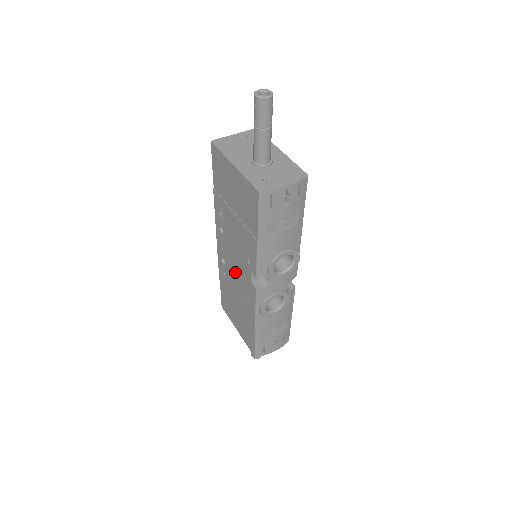
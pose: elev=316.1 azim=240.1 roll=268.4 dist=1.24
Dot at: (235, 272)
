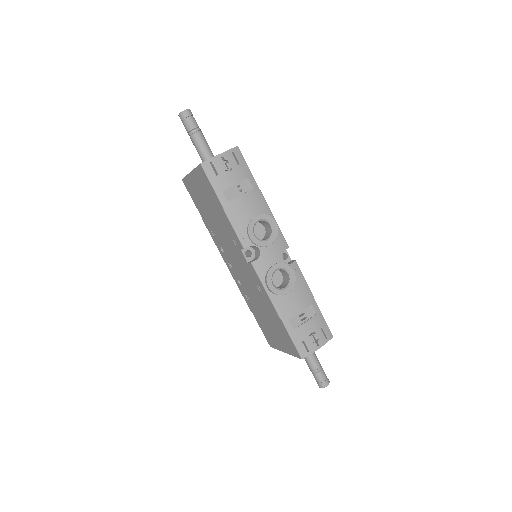
Dot at: (244, 276)
